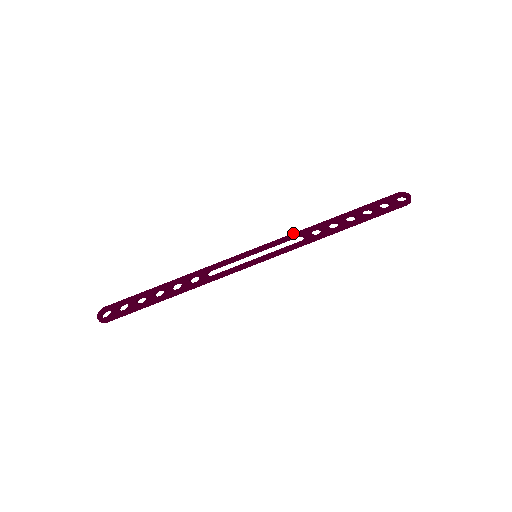
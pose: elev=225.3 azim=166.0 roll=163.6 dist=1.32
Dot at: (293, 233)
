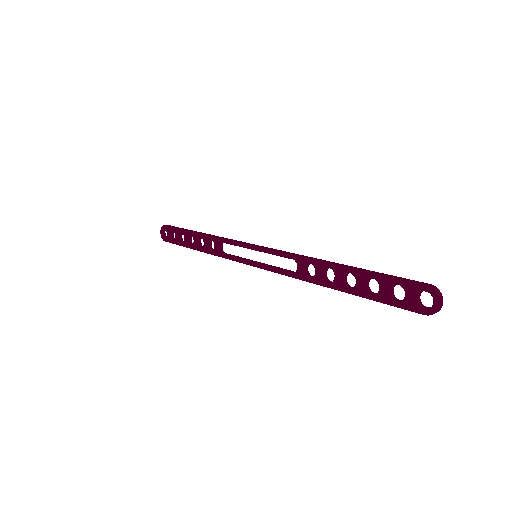
Dot at: (289, 254)
